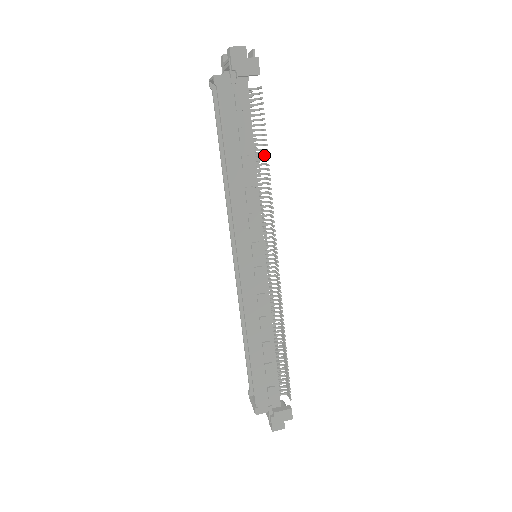
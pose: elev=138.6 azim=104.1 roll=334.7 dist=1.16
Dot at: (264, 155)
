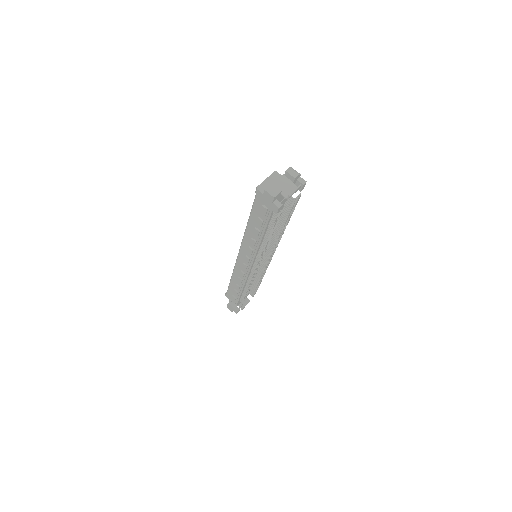
Dot at: (269, 237)
